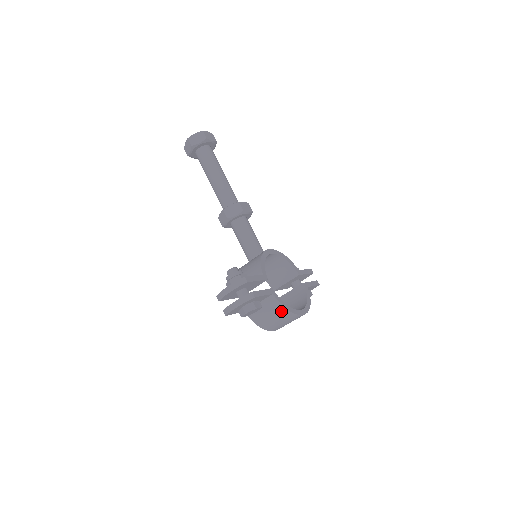
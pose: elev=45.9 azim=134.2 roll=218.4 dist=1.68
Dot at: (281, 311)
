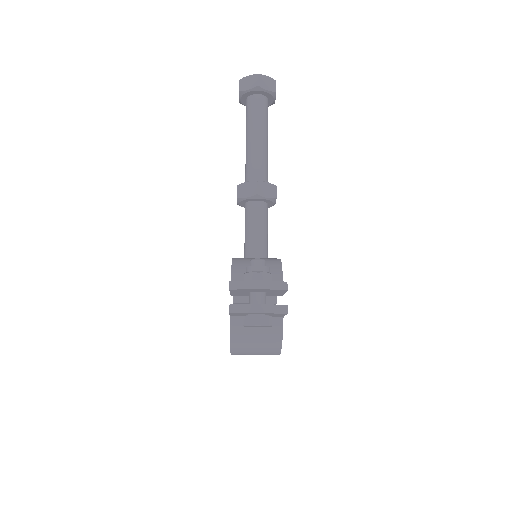
Dot at: (274, 340)
